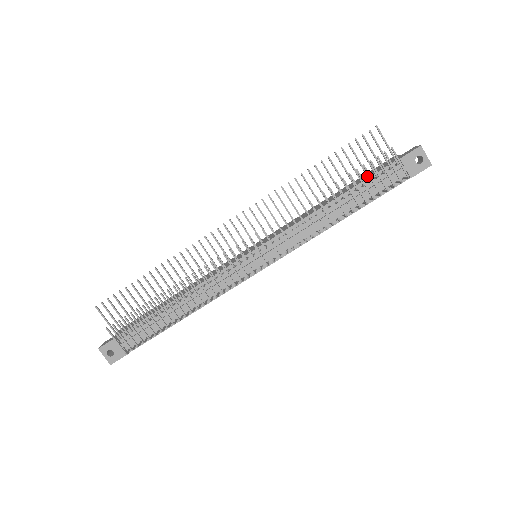
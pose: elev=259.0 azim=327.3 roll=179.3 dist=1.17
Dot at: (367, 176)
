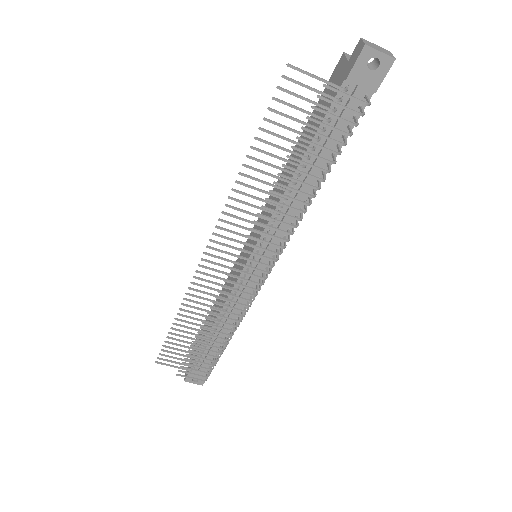
Dot at: (316, 129)
